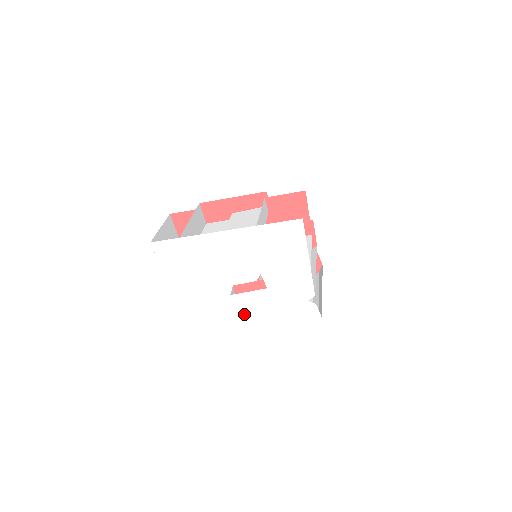
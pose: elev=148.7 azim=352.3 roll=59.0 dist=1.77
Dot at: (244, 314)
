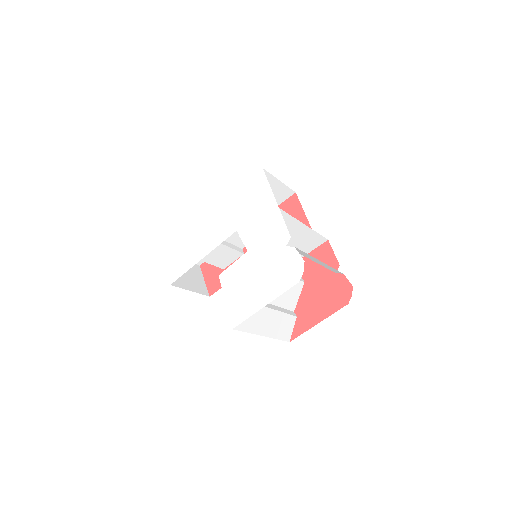
Dot at: (232, 293)
